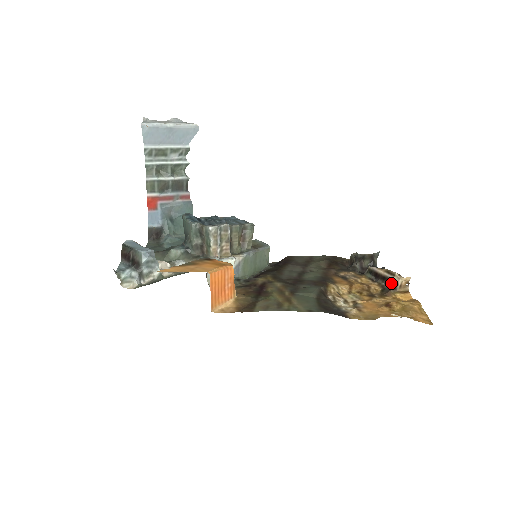
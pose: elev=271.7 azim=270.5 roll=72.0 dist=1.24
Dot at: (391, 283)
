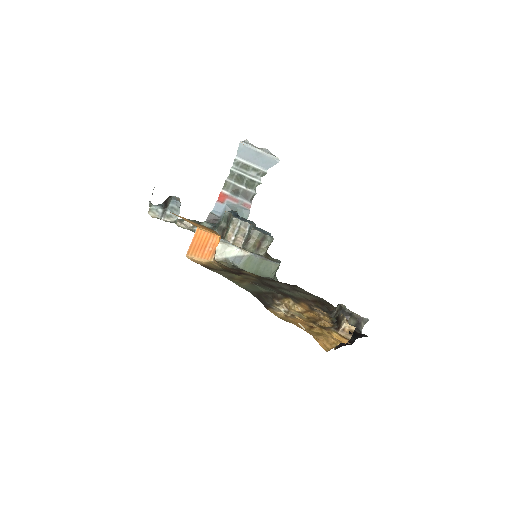
Dot at: (338, 325)
